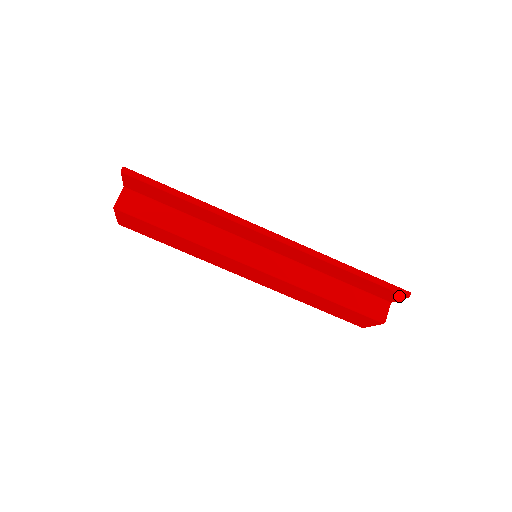
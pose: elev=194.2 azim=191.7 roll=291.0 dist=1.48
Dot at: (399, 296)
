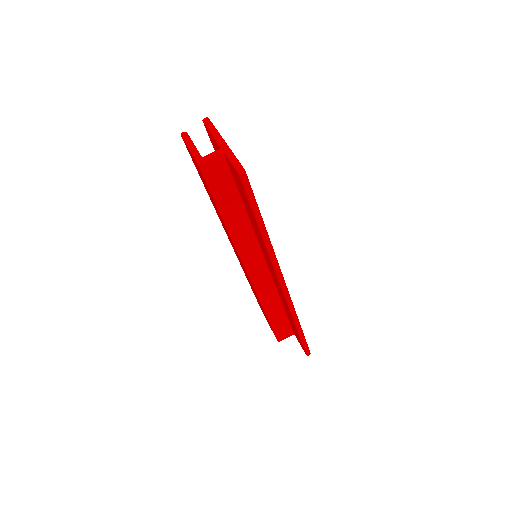
Dot at: occluded
